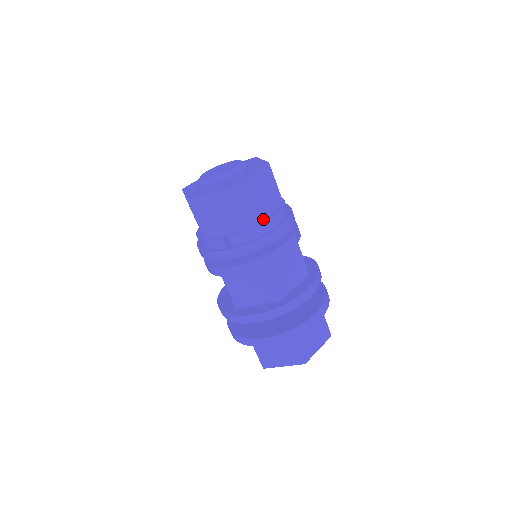
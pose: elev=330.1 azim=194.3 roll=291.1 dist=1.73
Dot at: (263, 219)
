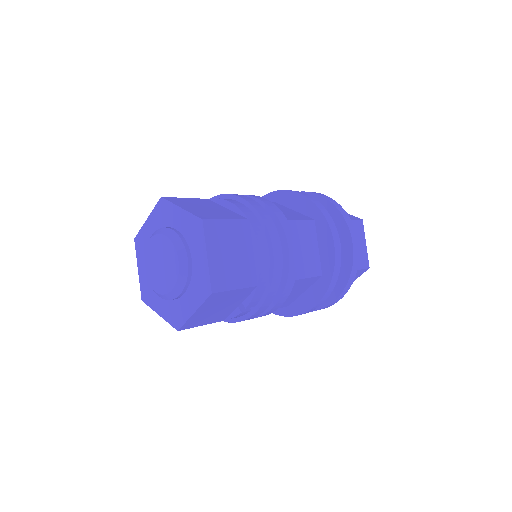
Dot at: (253, 262)
